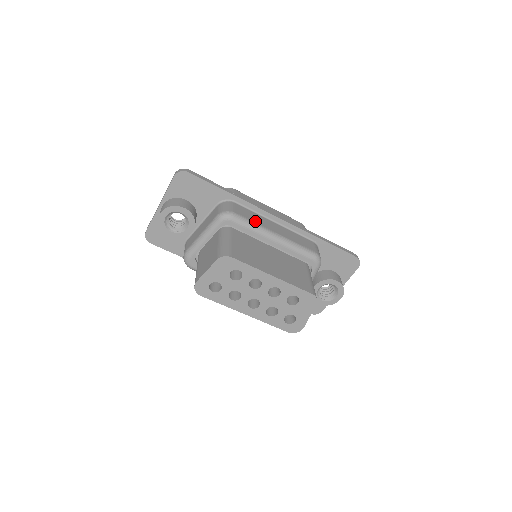
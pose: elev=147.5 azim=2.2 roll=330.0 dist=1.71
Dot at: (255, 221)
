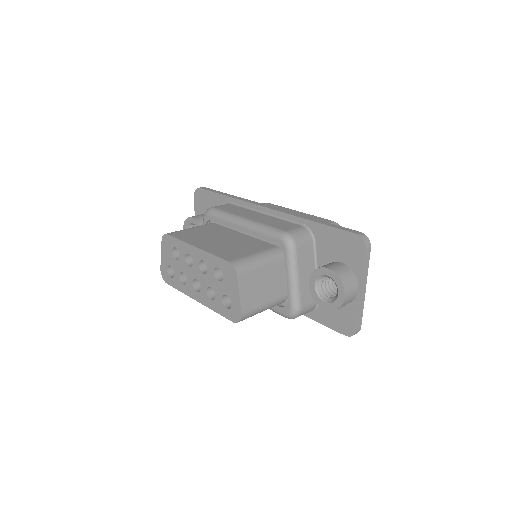
Dot at: (232, 212)
